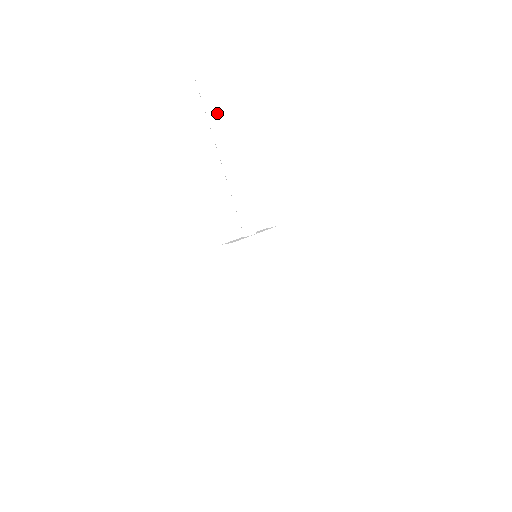
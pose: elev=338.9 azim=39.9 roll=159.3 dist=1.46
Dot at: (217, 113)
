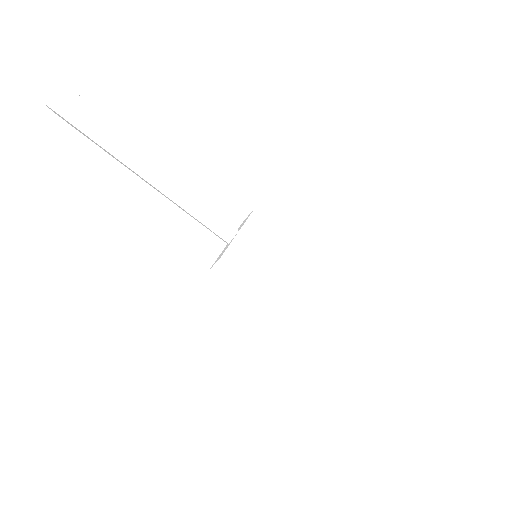
Dot at: (98, 126)
